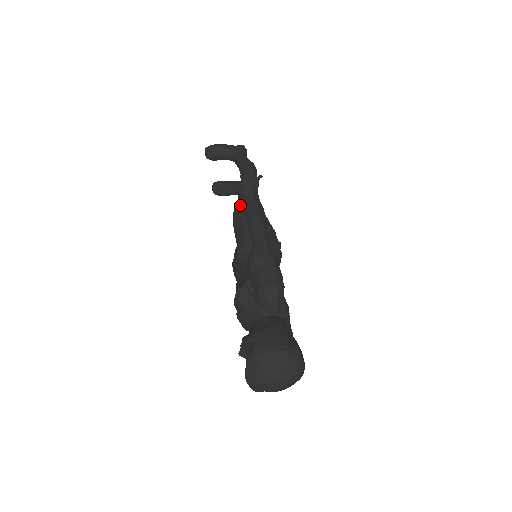
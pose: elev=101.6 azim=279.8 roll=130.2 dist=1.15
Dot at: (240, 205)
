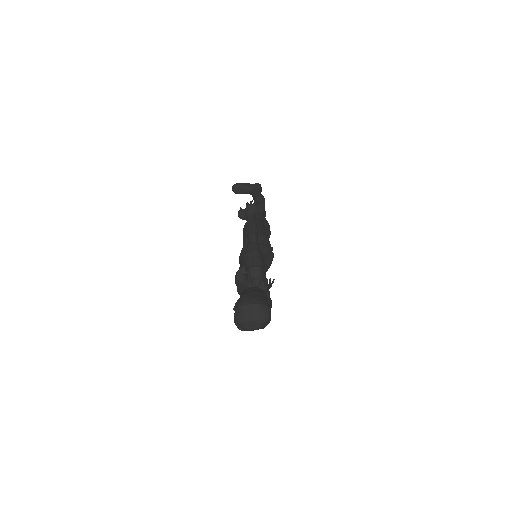
Dot at: occluded
